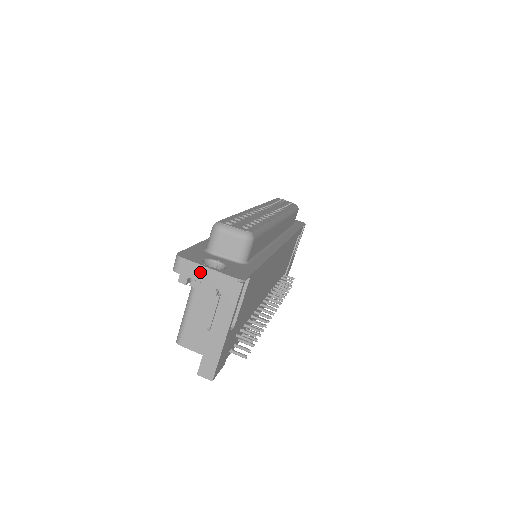
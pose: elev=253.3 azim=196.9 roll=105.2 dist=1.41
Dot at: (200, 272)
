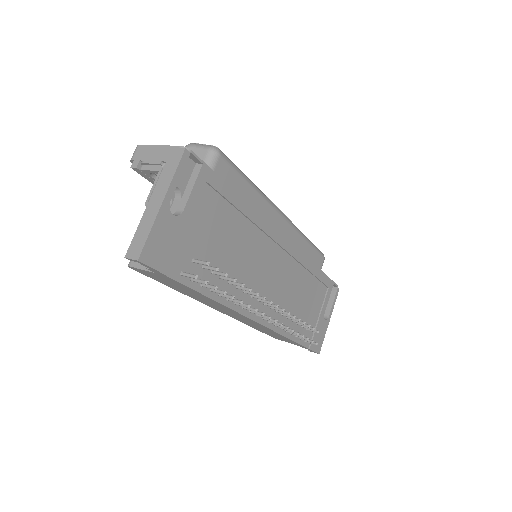
Dot at: (151, 152)
